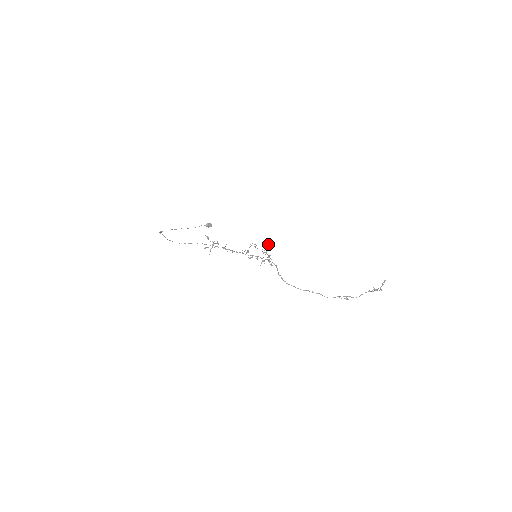
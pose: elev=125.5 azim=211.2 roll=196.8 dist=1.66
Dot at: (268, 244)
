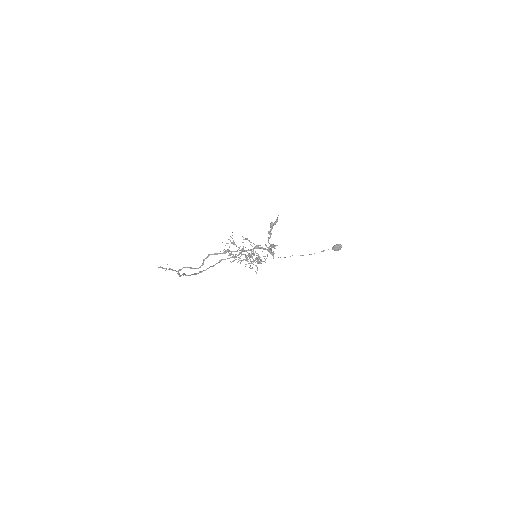
Dot at: occluded
